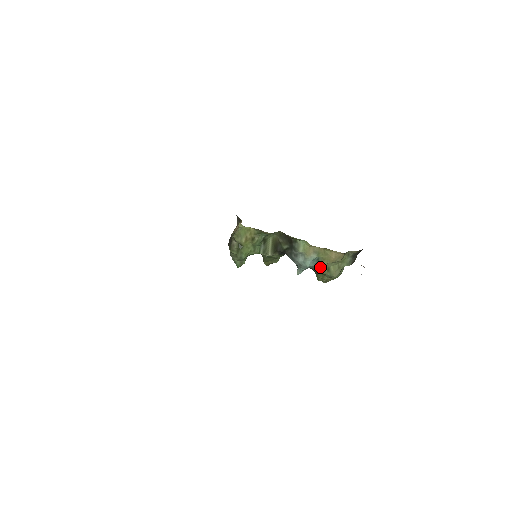
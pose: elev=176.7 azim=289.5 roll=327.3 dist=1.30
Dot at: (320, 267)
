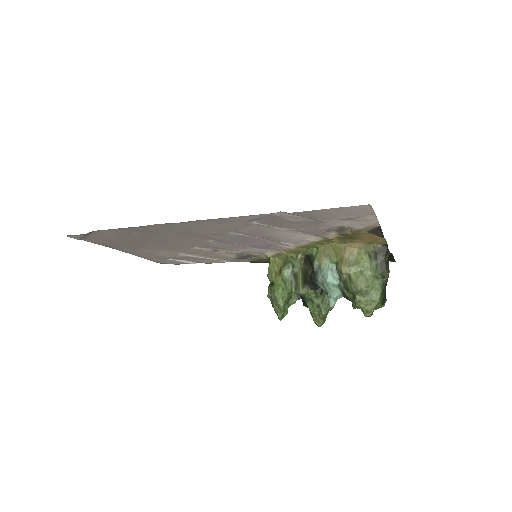
Dot at: (343, 281)
